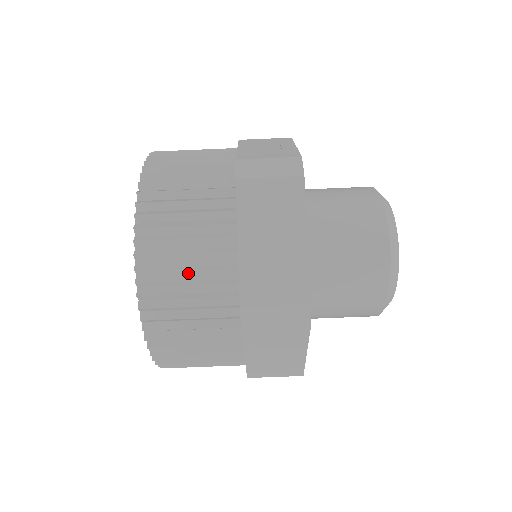
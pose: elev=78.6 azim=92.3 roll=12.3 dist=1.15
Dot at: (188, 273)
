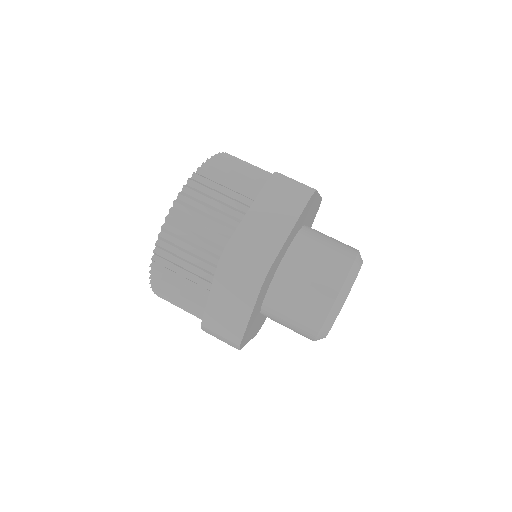
Dot at: (208, 214)
